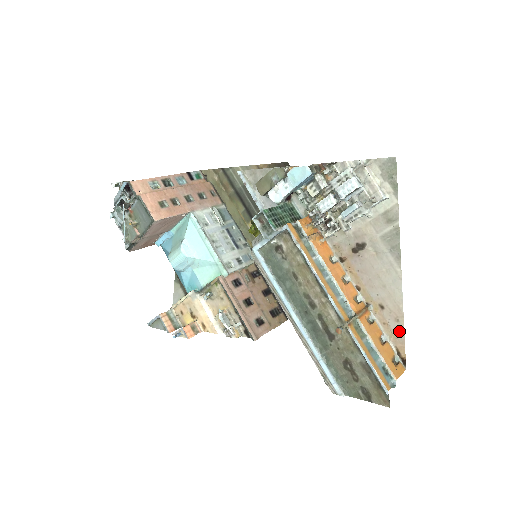
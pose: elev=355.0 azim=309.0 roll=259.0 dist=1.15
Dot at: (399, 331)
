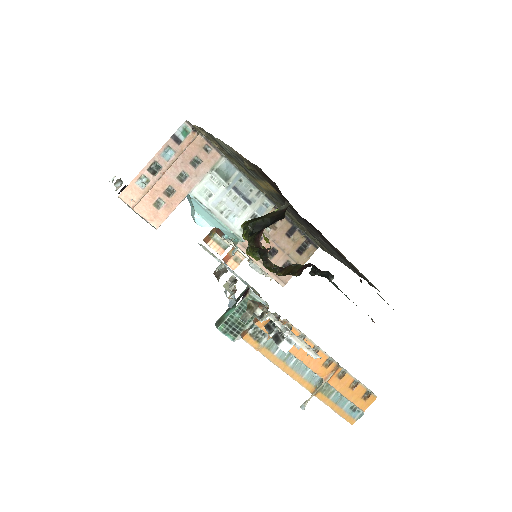
Dot at: occluded
